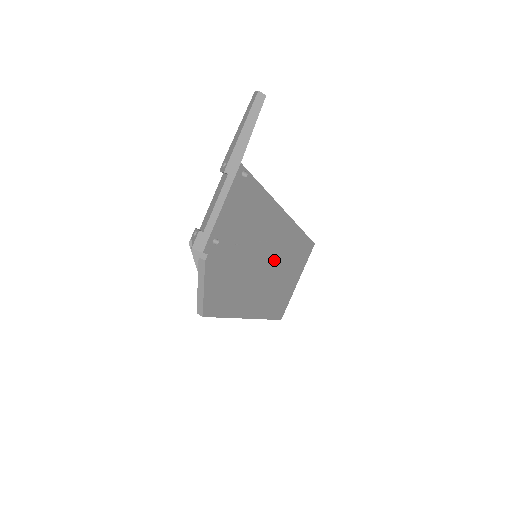
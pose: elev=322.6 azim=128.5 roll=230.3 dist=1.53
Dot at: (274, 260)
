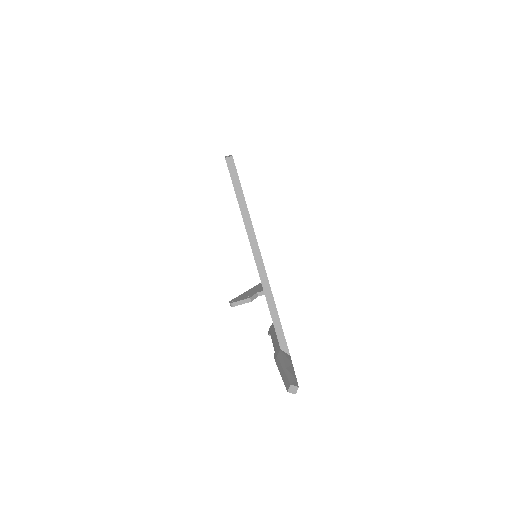
Dot at: occluded
